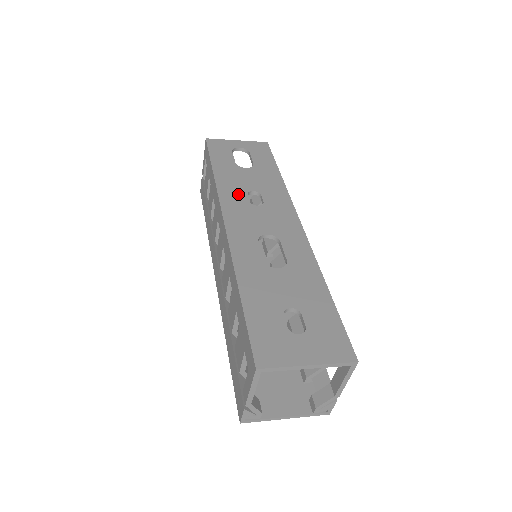
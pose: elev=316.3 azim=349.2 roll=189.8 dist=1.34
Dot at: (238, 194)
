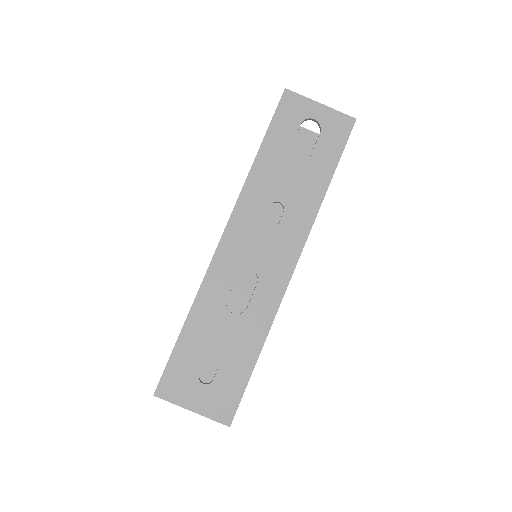
Dot at: (260, 201)
